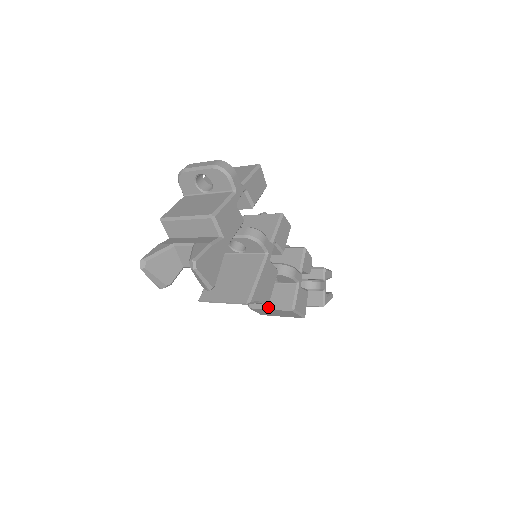
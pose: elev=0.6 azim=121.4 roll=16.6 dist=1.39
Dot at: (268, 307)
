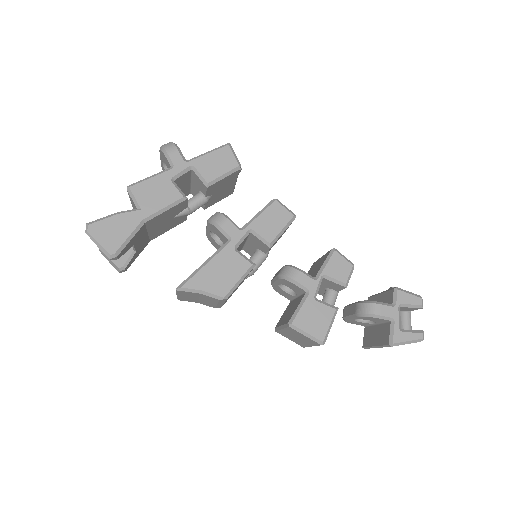
Dot at: (280, 326)
